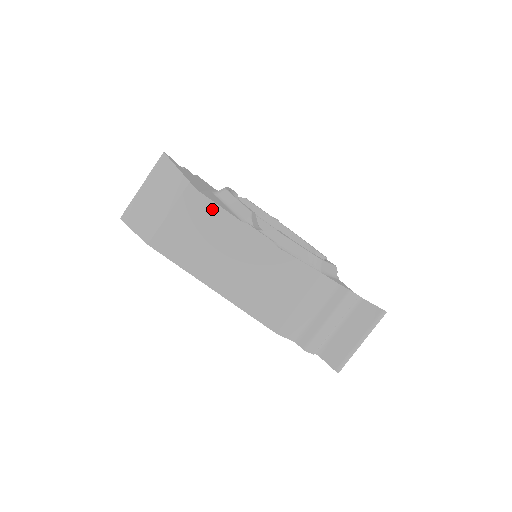
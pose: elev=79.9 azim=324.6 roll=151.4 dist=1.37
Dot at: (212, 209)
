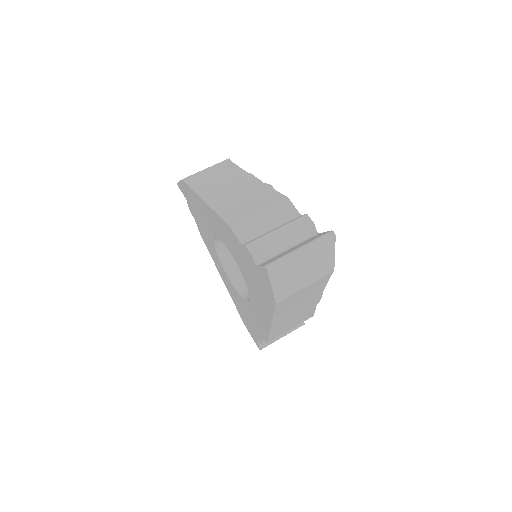
Dot at: (233, 168)
